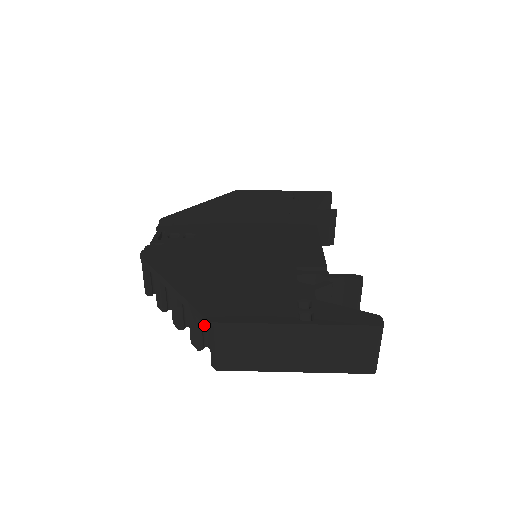
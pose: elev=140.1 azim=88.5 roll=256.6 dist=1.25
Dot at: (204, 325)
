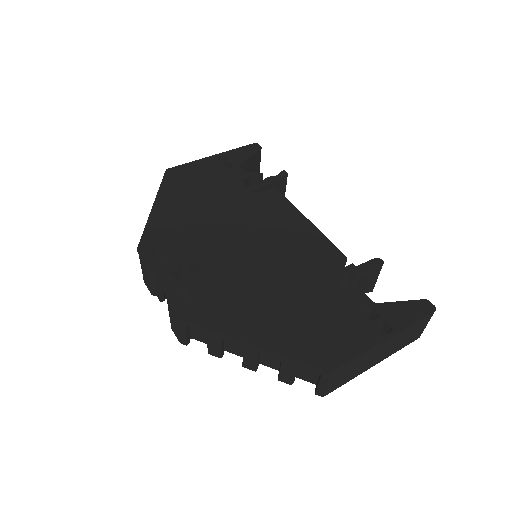
Dot at: occluded
